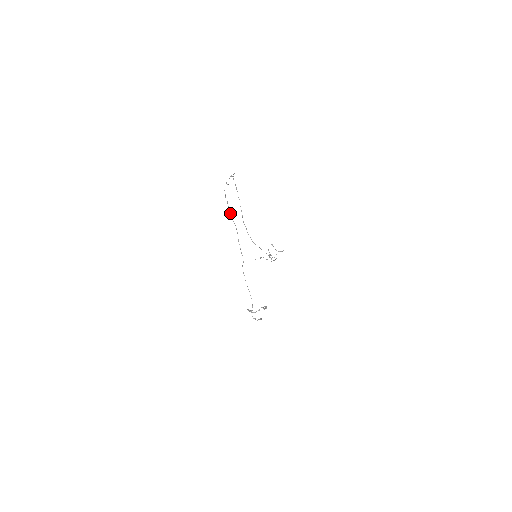
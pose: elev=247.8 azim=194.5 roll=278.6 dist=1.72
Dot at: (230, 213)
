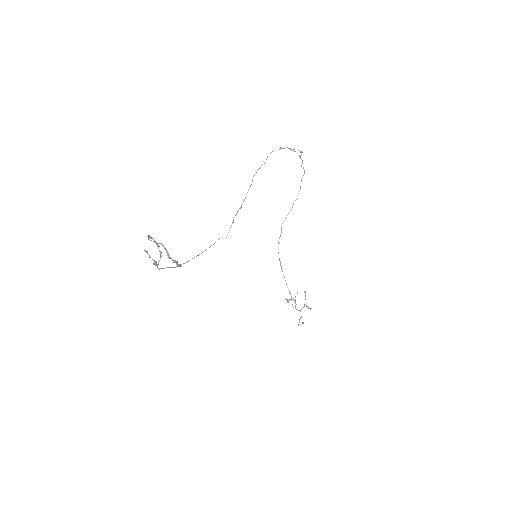
Dot at: (255, 173)
